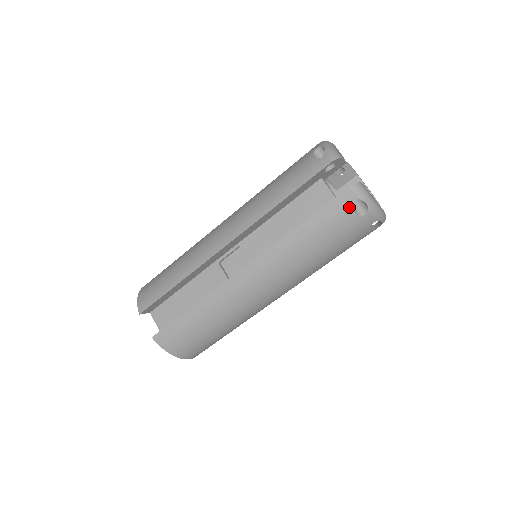
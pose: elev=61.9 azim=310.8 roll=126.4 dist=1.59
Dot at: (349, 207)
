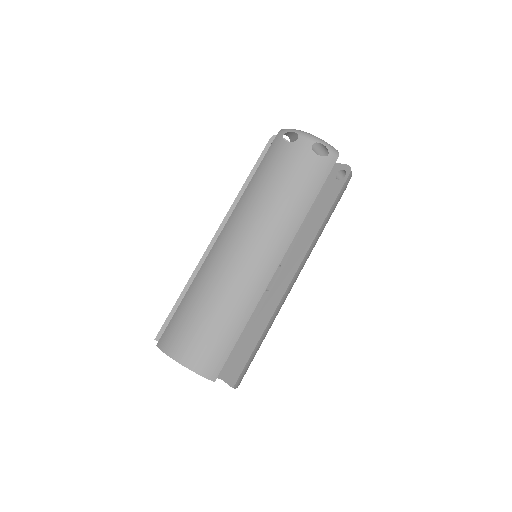
Dot at: (282, 142)
